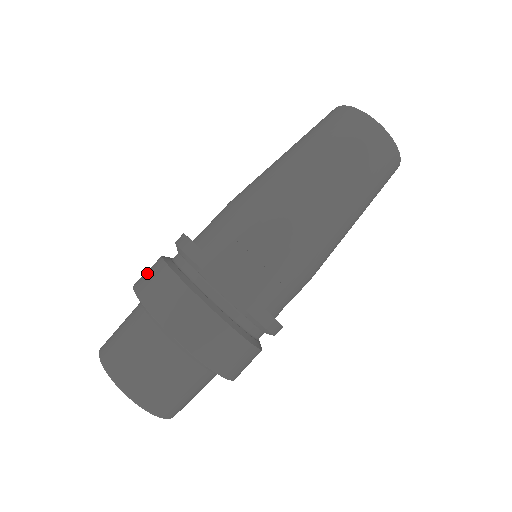
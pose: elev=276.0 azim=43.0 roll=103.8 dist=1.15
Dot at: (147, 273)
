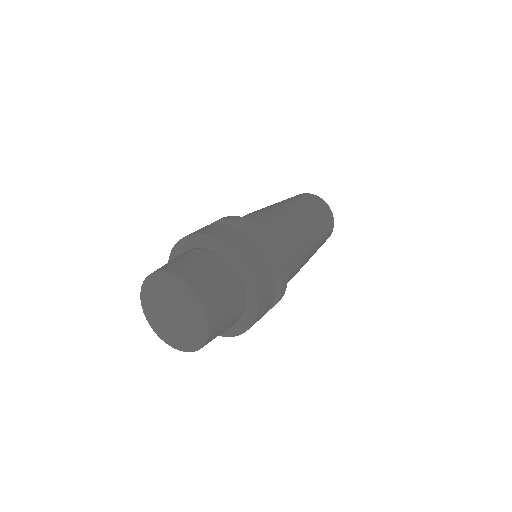
Dot at: (199, 230)
